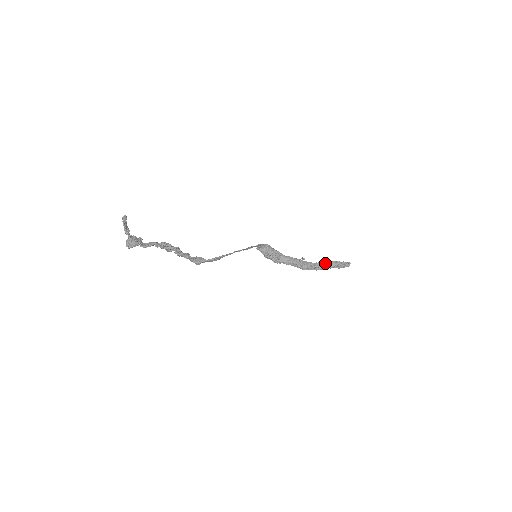
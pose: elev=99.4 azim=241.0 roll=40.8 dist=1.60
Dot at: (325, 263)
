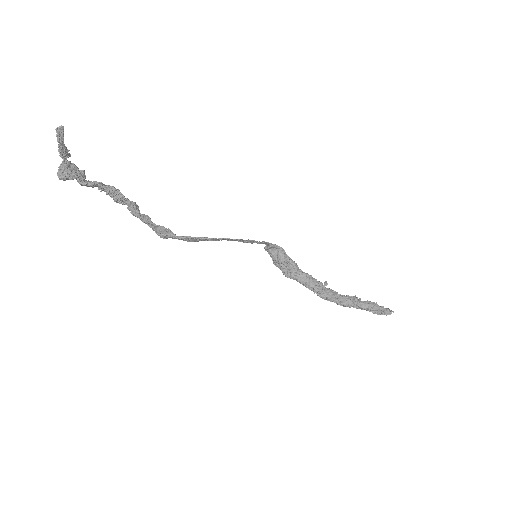
Dot at: (356, 299)
